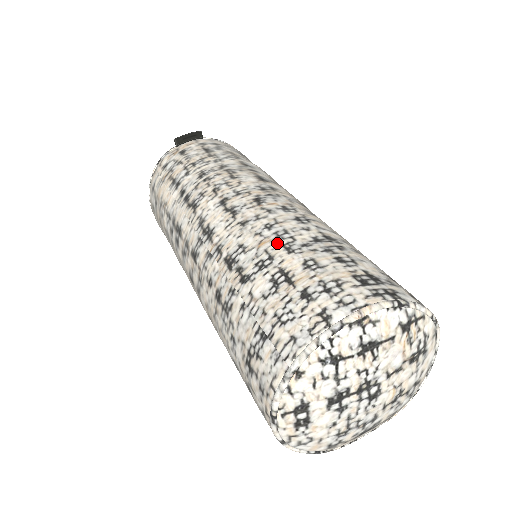
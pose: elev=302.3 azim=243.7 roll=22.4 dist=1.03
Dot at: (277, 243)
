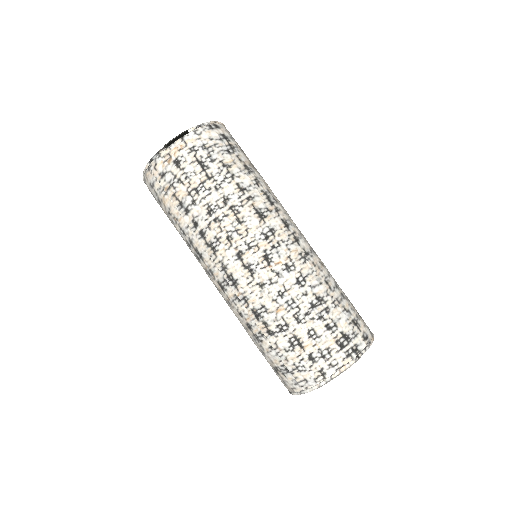
Dot at: (289, 313)
